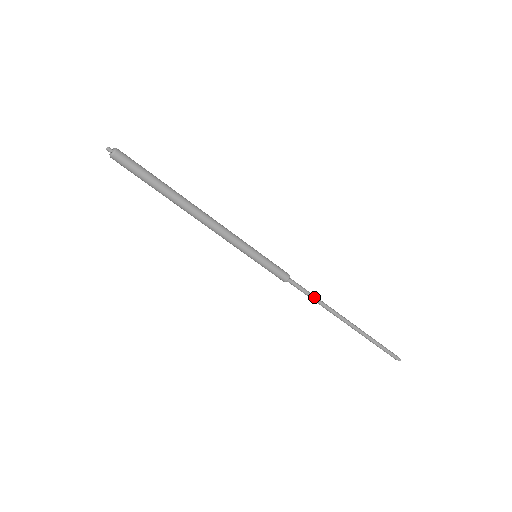
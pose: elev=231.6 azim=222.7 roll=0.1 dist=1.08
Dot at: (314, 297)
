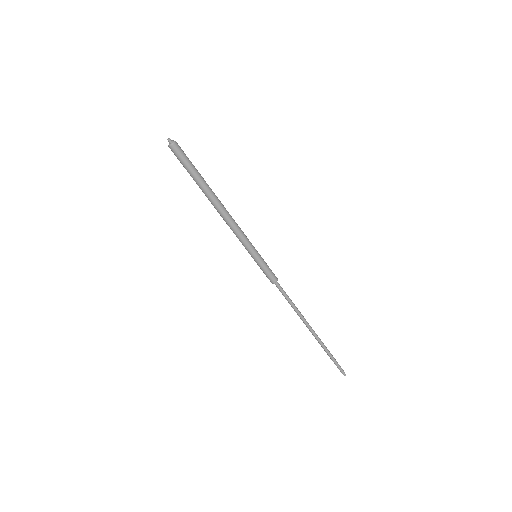
Dot at: (292, 303)
